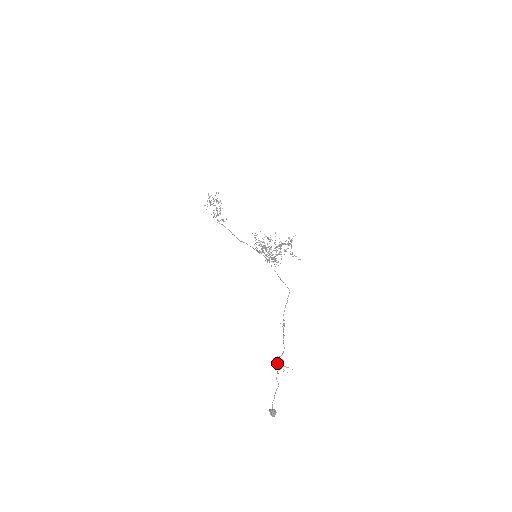
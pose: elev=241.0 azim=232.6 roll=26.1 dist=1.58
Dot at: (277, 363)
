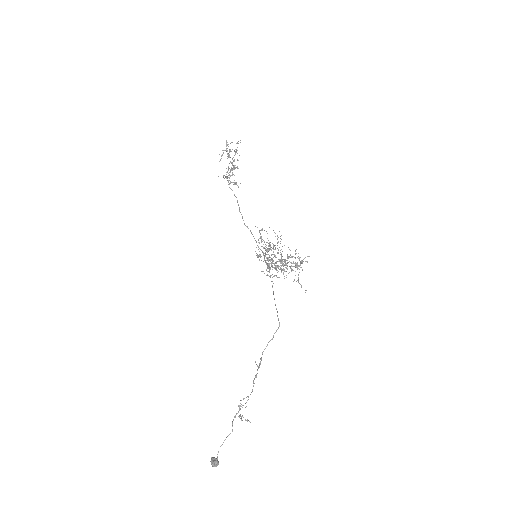
Dot at: (238, 405)
